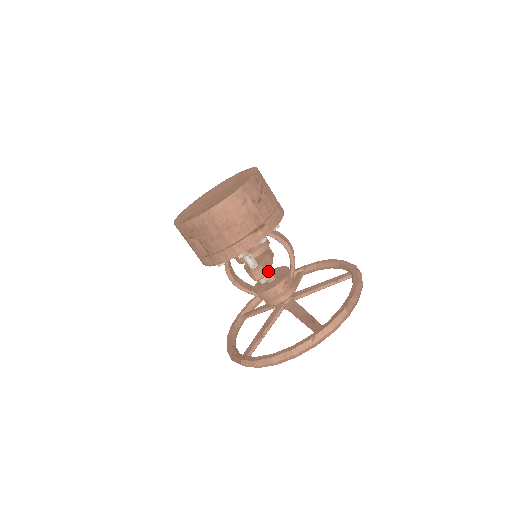
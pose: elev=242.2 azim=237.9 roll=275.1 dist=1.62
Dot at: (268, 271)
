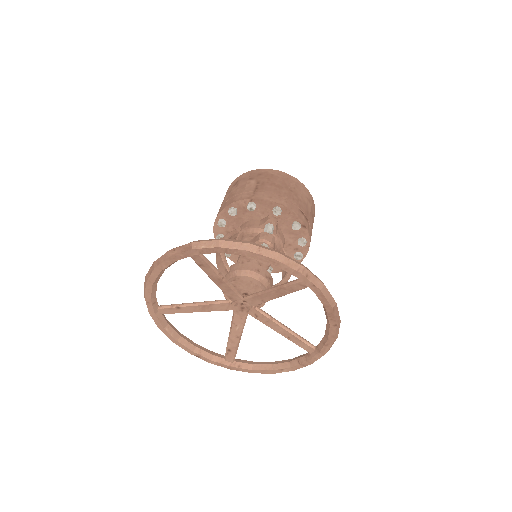
Dot at: occluded
